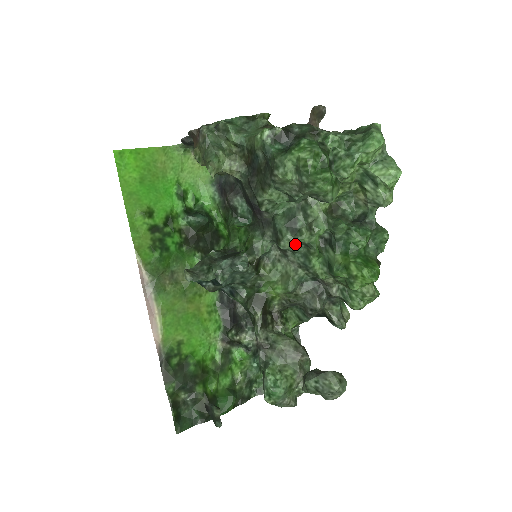
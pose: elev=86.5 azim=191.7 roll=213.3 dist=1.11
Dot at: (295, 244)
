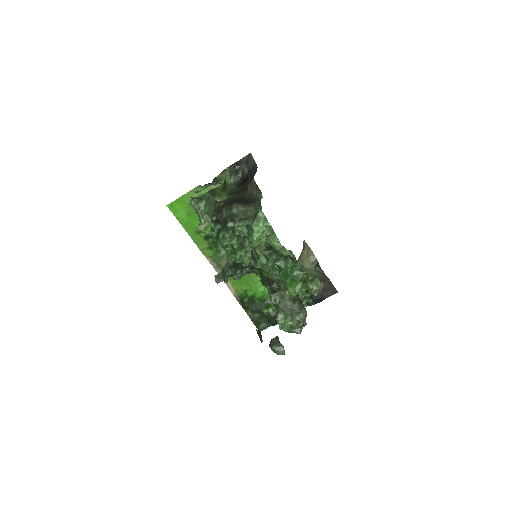
Dot at: occluded
